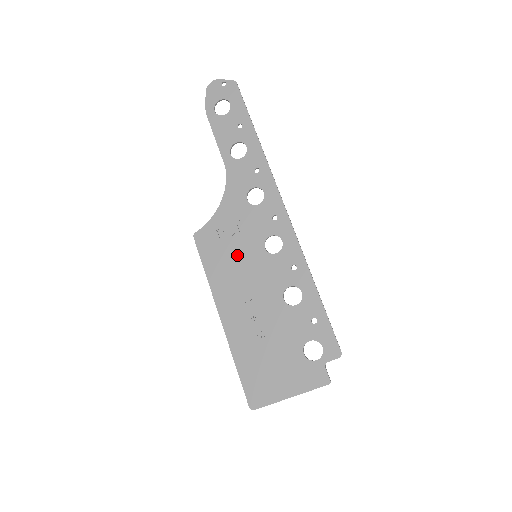
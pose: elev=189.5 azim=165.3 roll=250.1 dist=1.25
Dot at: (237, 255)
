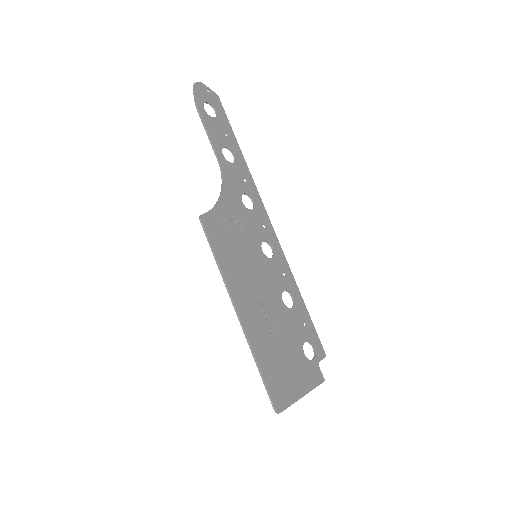
Dot at: (242, 250)
